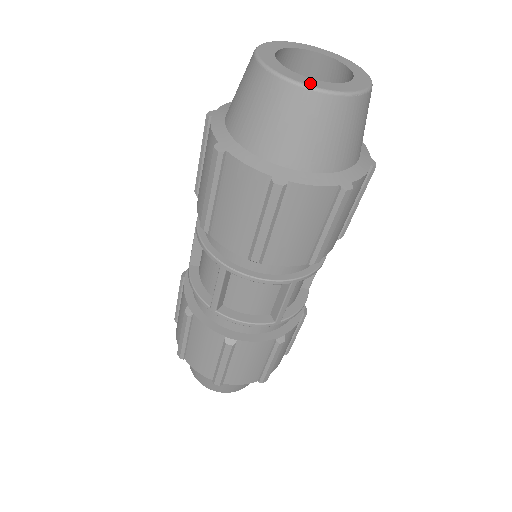
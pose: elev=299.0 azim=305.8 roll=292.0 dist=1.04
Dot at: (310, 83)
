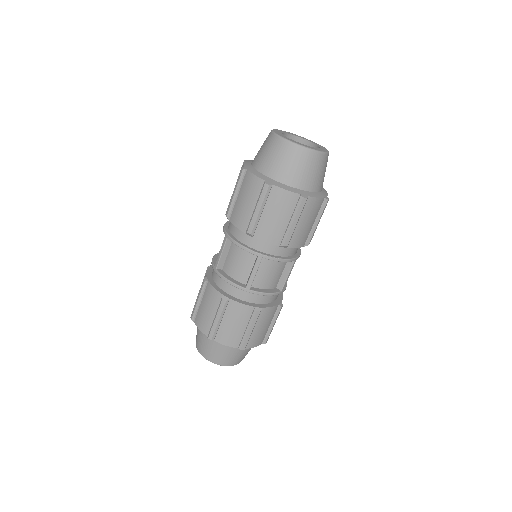
Dot at: (312, 148)
